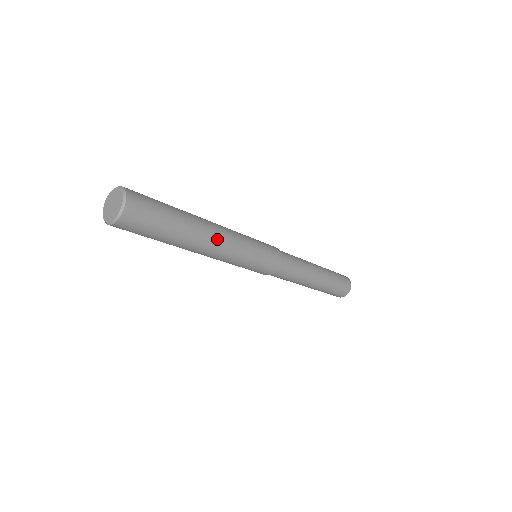
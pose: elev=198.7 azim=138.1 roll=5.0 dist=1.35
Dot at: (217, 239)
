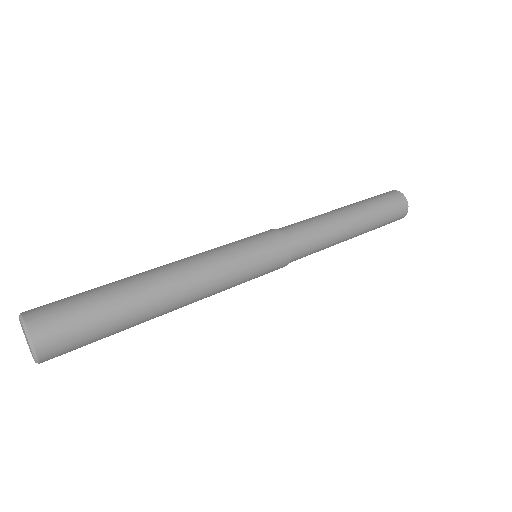
Dot at: occluded
